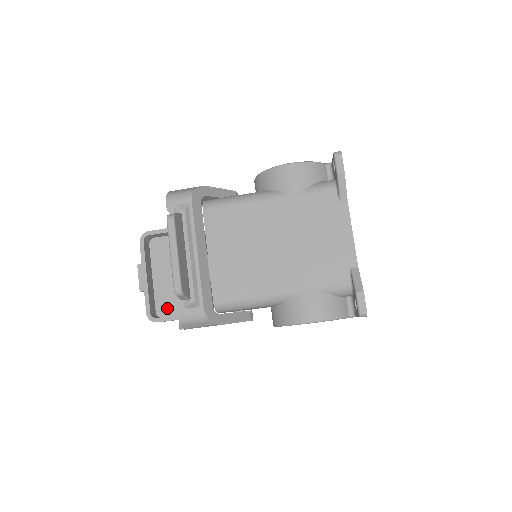
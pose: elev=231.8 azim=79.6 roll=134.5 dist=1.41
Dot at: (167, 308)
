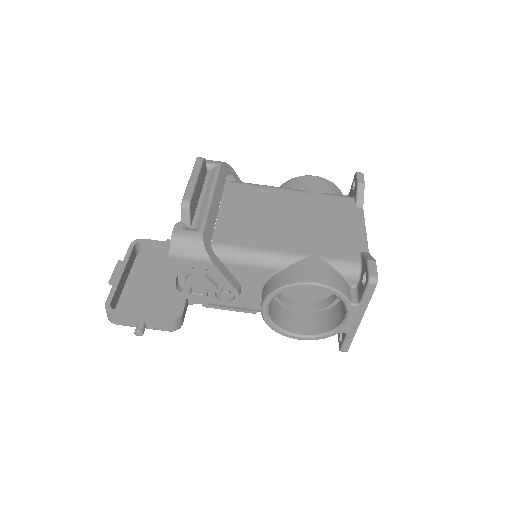
Dot at: occluded
